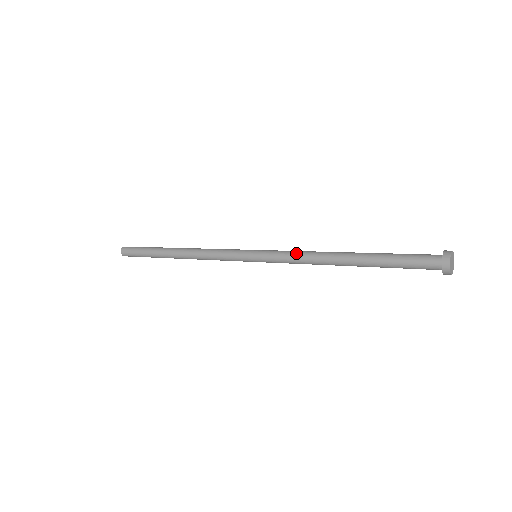
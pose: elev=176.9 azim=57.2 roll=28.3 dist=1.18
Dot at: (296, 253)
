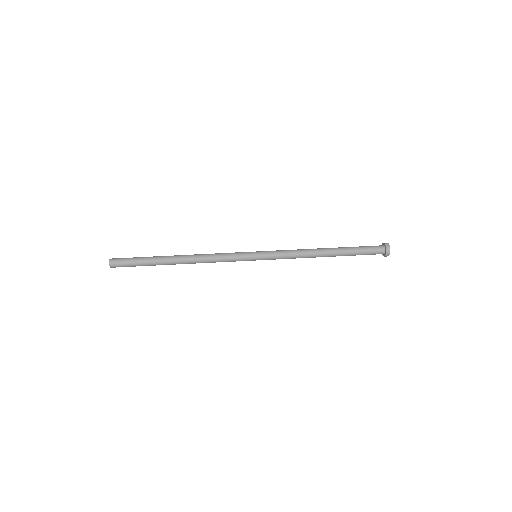
Dot at: (291, 250)
